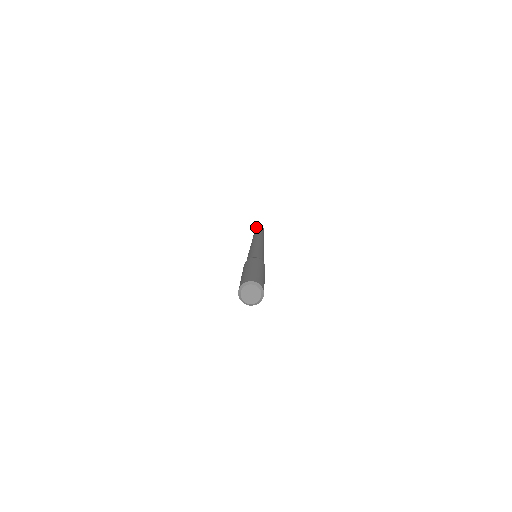
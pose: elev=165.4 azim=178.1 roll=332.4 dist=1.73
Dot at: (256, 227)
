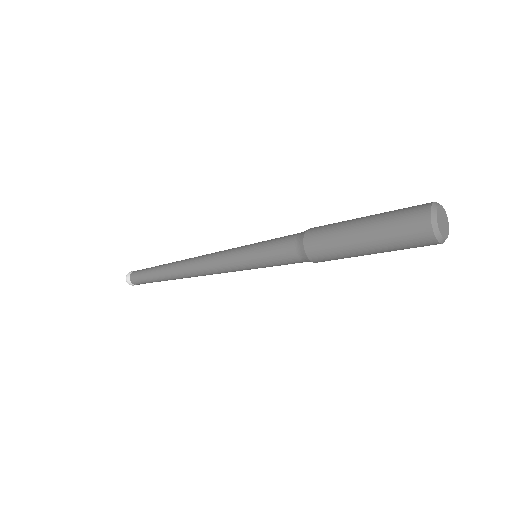
Dot at: occluded
